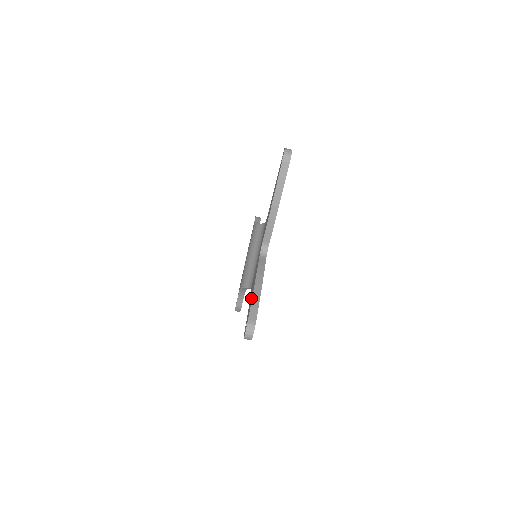
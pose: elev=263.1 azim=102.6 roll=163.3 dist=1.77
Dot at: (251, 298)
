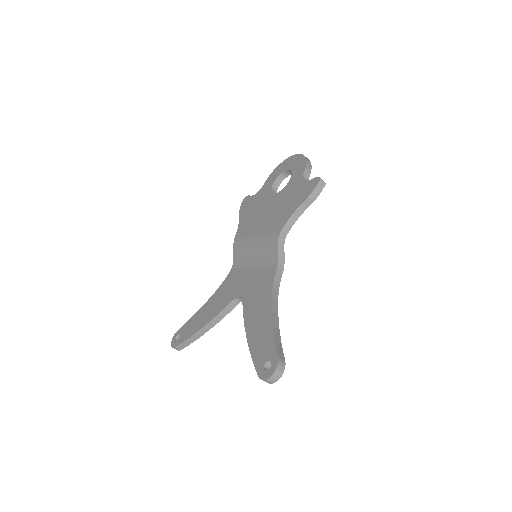
Dot at: (195, 326)
